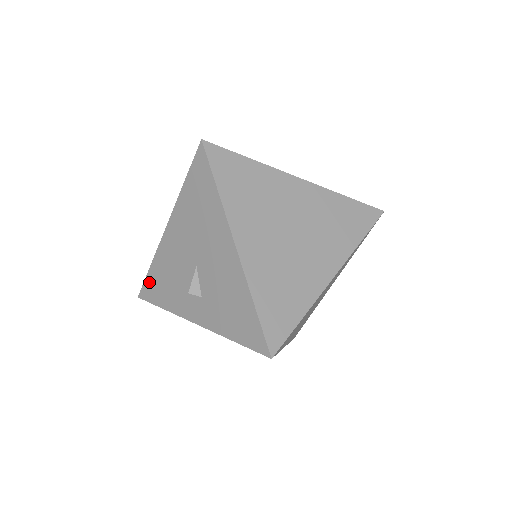
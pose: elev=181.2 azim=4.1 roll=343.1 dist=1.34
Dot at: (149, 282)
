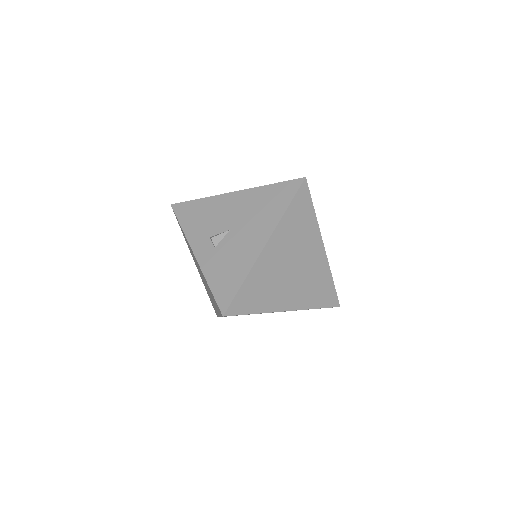
Dot at: (189, 205)
